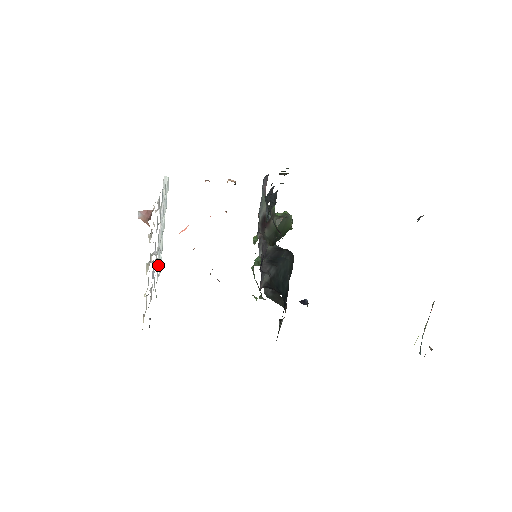
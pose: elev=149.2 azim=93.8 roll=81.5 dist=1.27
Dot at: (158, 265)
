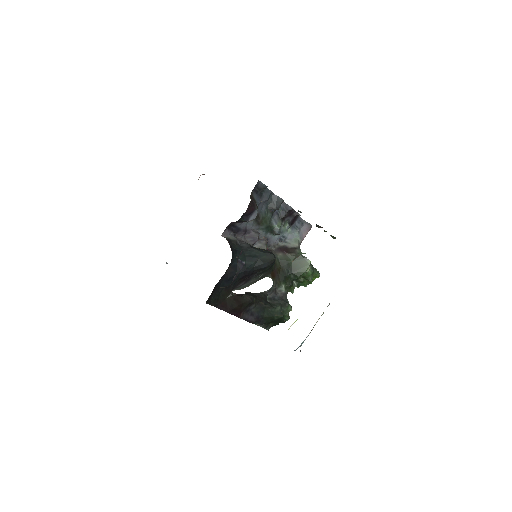
Dot at: occluded
